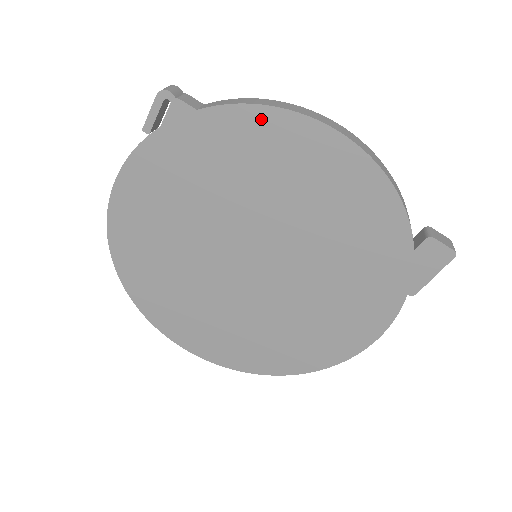
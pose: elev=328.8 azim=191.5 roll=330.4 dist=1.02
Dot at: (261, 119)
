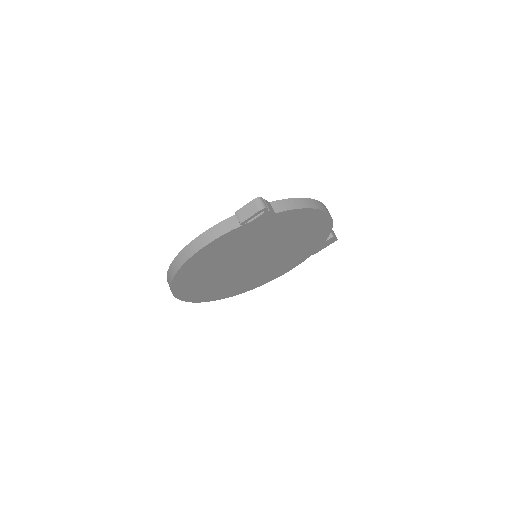
Dot at: (301, 213)
